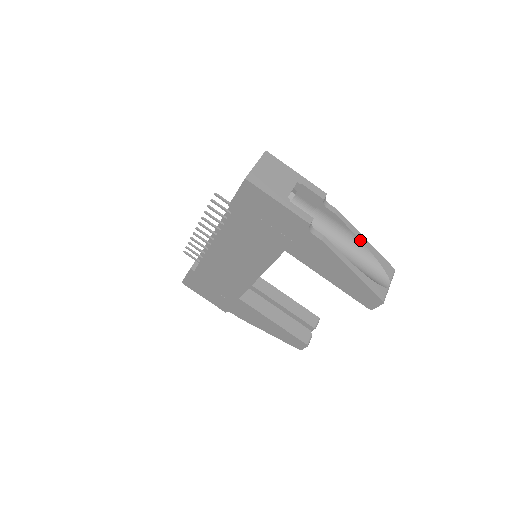
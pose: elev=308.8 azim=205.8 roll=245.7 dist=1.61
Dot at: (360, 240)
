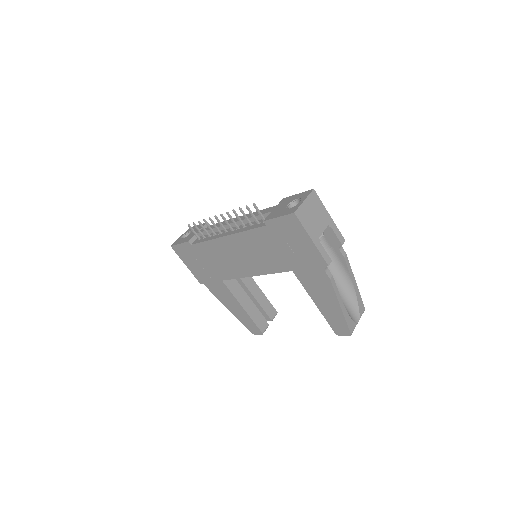
Dot at: (352, 282)
